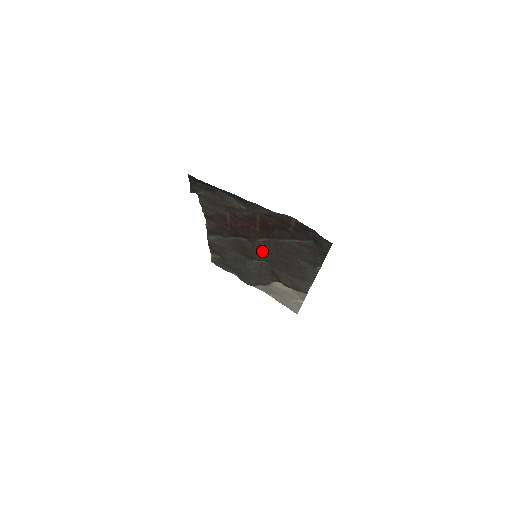
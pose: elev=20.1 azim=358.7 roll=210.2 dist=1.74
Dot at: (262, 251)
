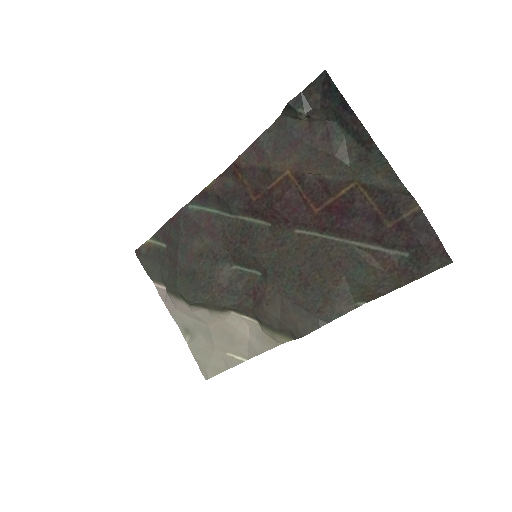
Dot at: (279, 250)
